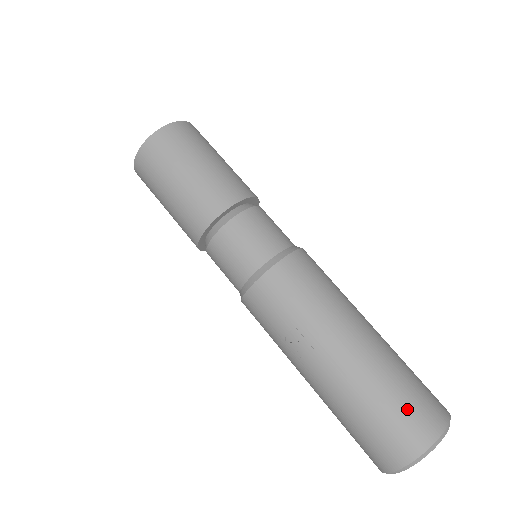
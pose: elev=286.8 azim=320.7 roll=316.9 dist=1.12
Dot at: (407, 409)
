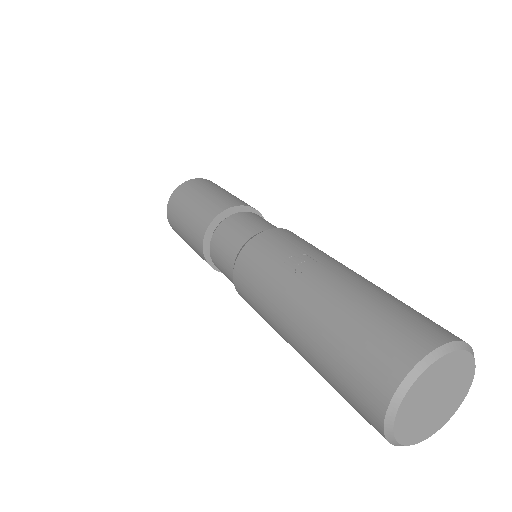
Dot at: (423, 315)
